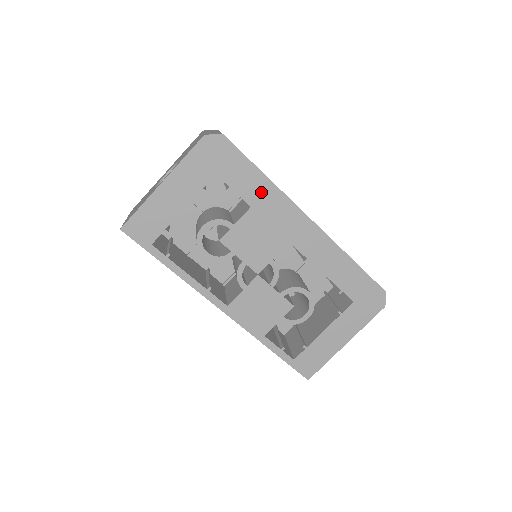
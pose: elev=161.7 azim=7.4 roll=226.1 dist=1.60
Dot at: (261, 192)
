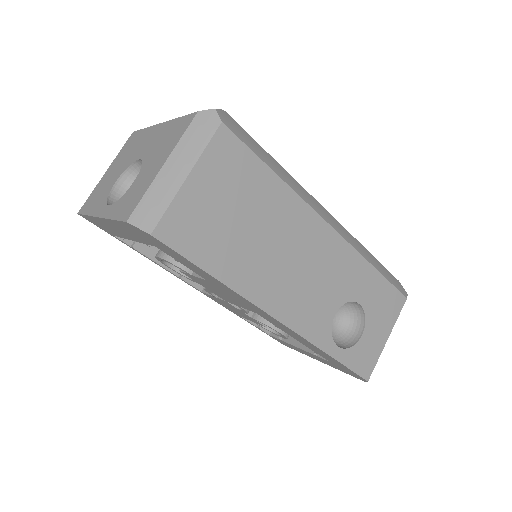
Dot at: (215, 282)
